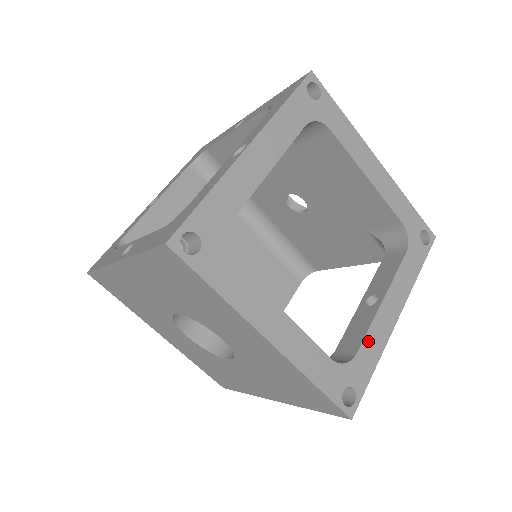
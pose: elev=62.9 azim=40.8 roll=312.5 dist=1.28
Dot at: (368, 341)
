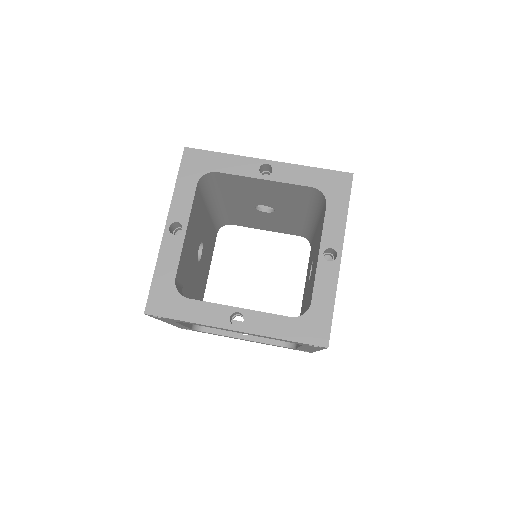
Dot at: occluded
